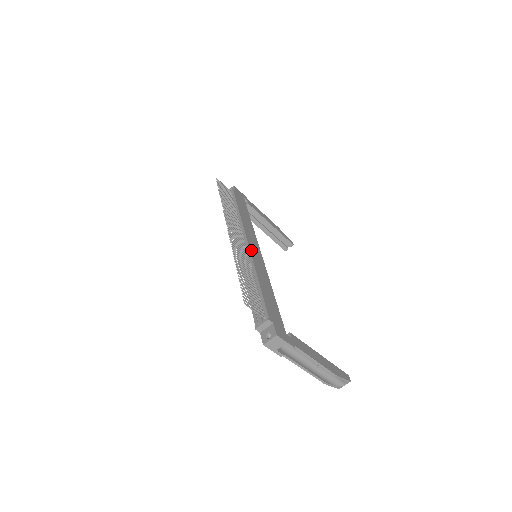
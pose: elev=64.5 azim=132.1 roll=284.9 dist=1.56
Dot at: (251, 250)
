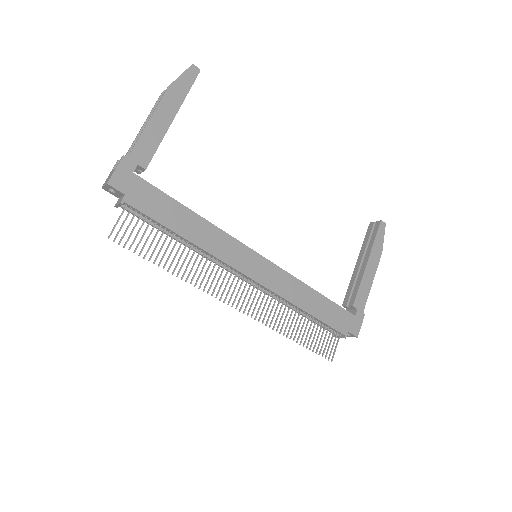
Dot at: (265, 284)
